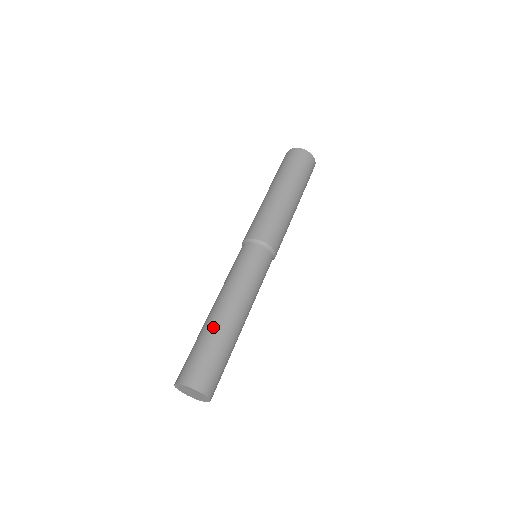
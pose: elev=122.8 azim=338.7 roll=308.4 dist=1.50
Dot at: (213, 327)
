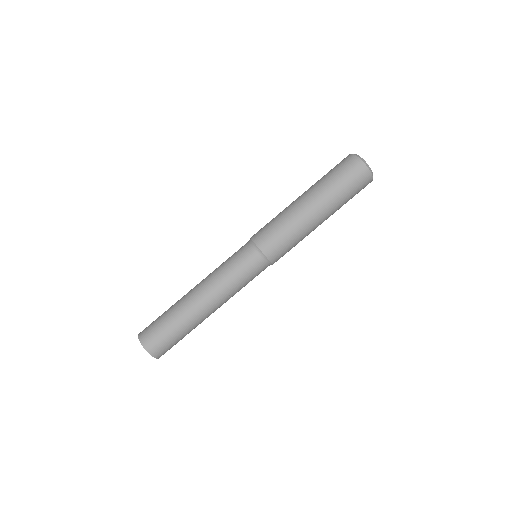
Dot at: (192, 321)
